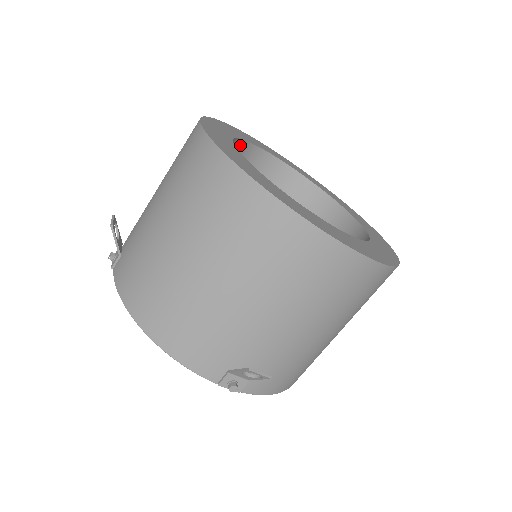
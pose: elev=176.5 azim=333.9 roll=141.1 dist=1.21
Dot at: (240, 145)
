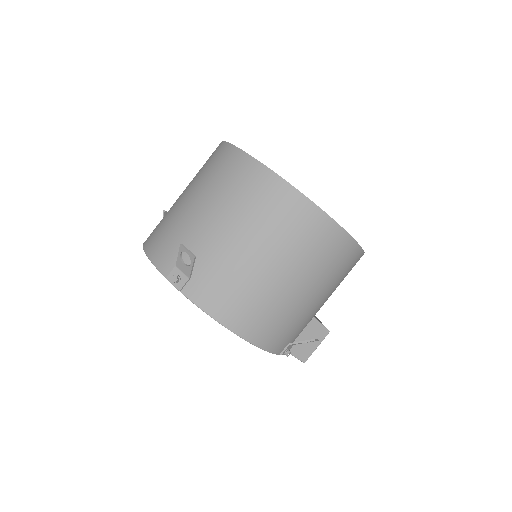
Dot at: occluded
